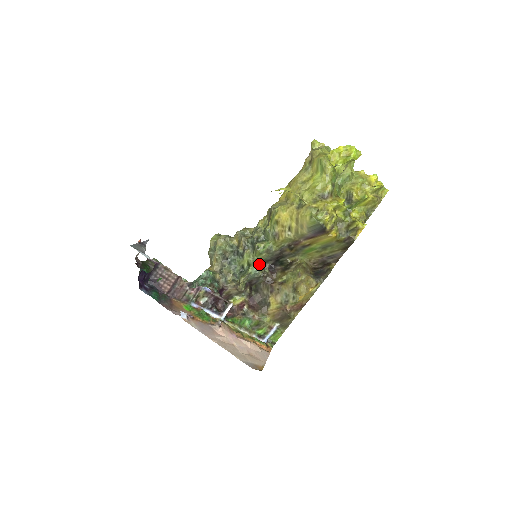
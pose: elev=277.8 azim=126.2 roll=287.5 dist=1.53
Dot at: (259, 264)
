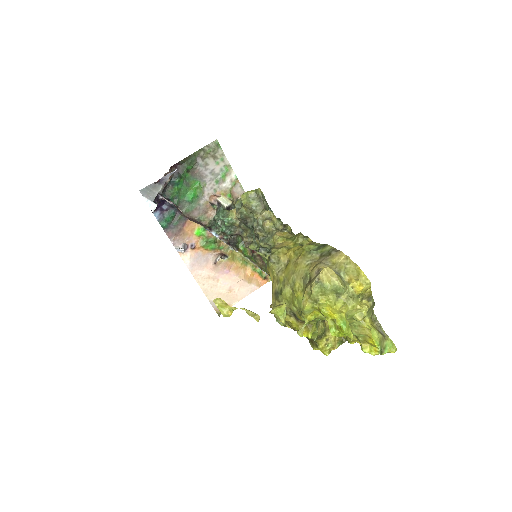
Dot at: occluded
